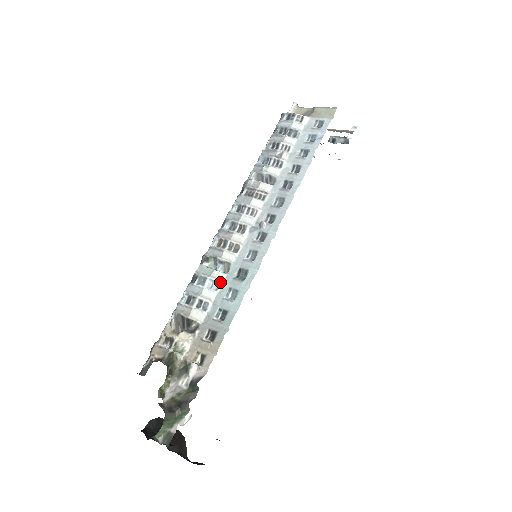
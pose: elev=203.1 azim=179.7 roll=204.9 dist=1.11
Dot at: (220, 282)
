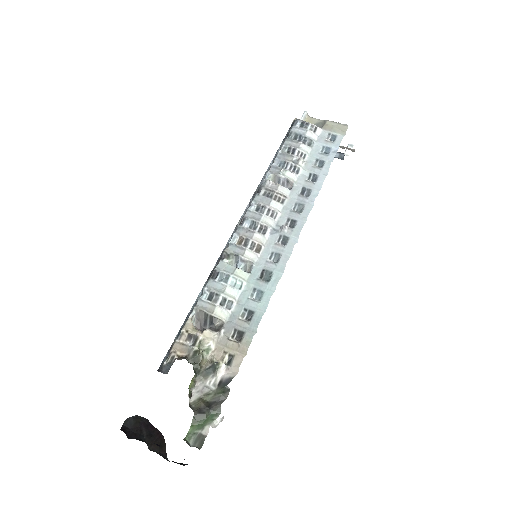
Dot at: (244, 281)
